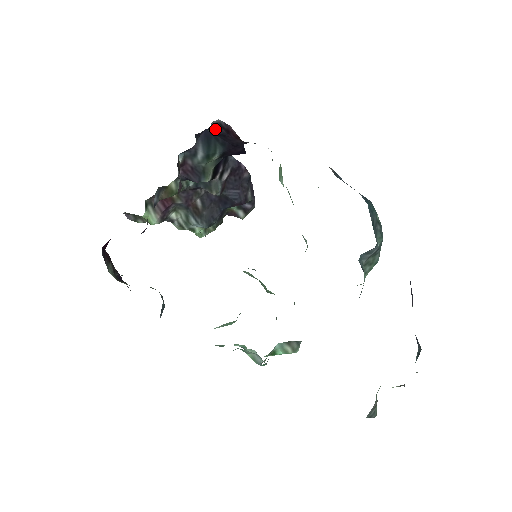
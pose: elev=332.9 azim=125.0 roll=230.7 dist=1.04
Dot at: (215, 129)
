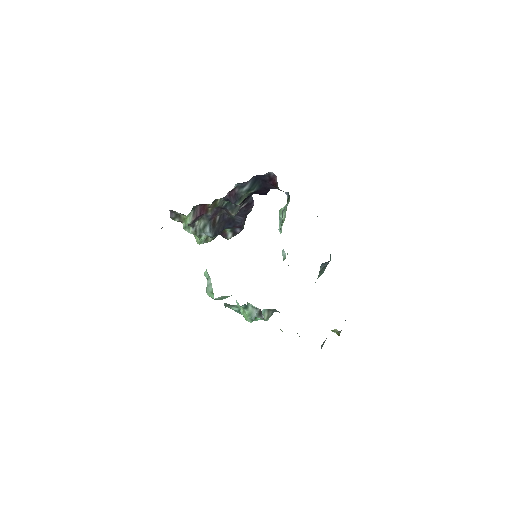
Dot at: (263, 176)
